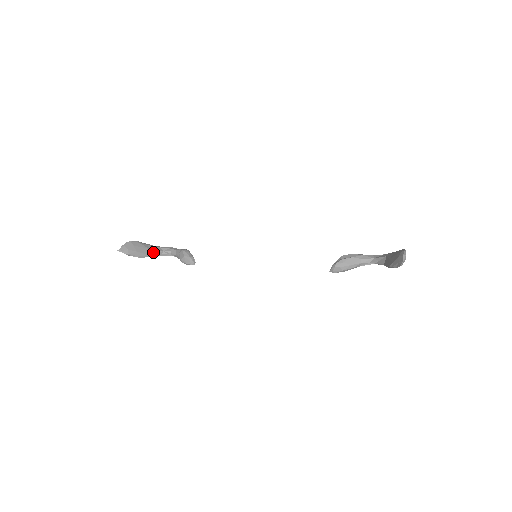
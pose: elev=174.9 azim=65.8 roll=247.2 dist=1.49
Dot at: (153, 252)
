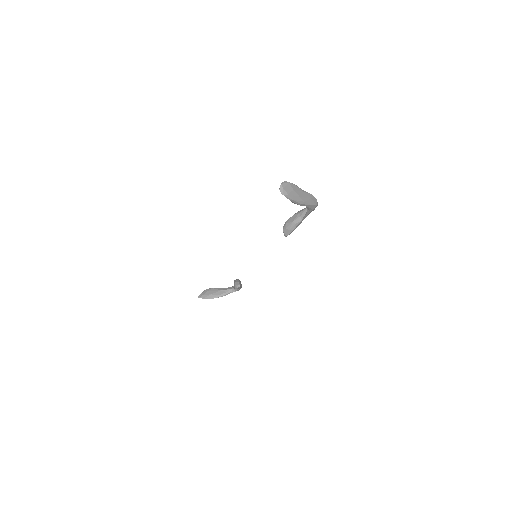
Dot at: (224, 292)
